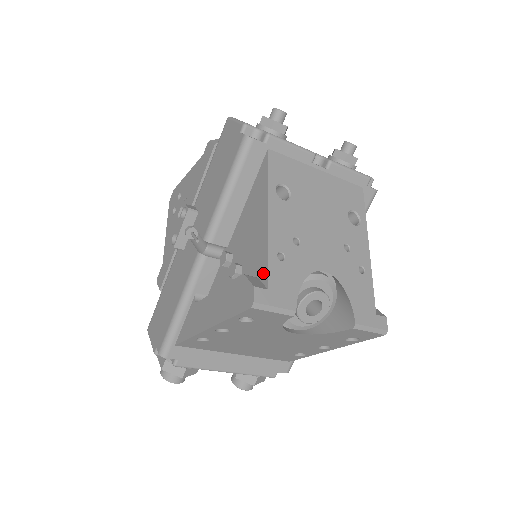
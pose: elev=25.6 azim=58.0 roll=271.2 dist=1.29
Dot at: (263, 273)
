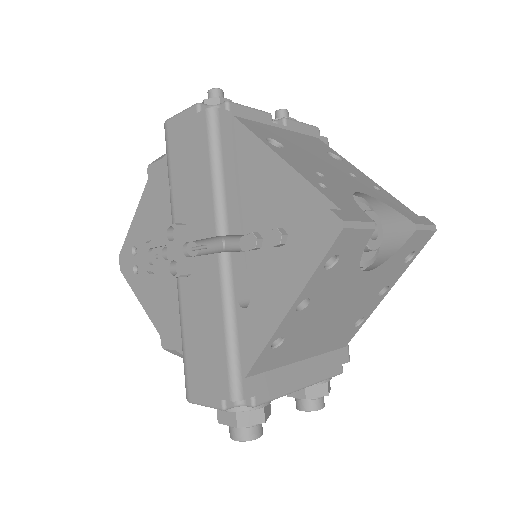
Dot at: (320, 204)
